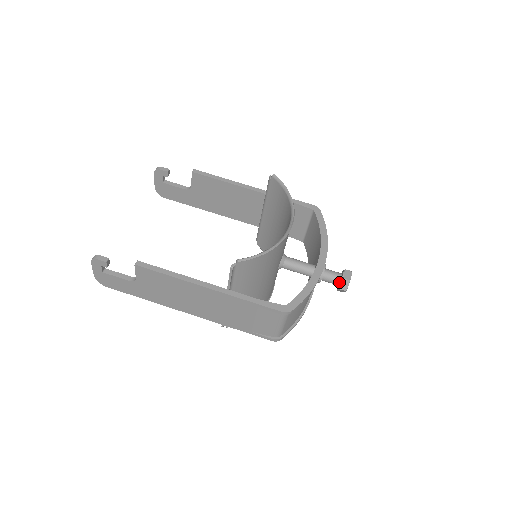
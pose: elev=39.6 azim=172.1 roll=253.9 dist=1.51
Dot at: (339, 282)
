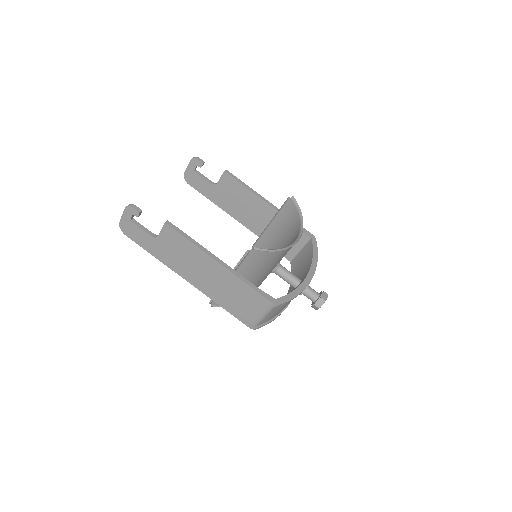
Dot at: (316, 299)
